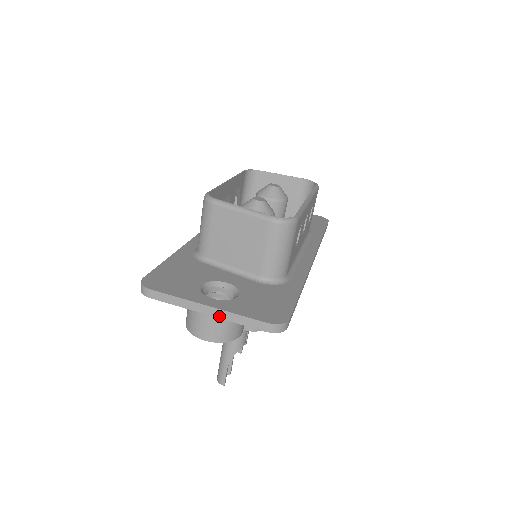
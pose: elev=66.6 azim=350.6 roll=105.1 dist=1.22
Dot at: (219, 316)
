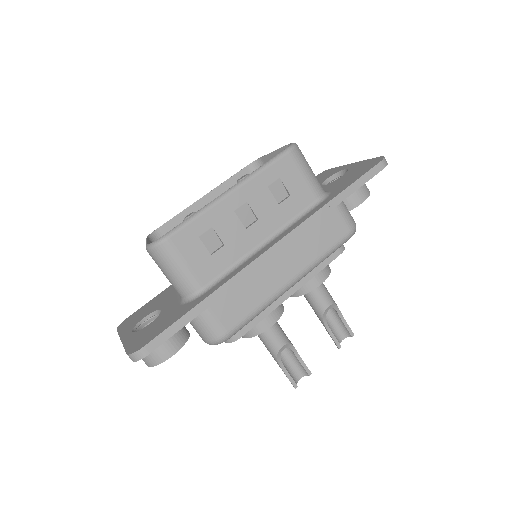
Dot at: occluded
